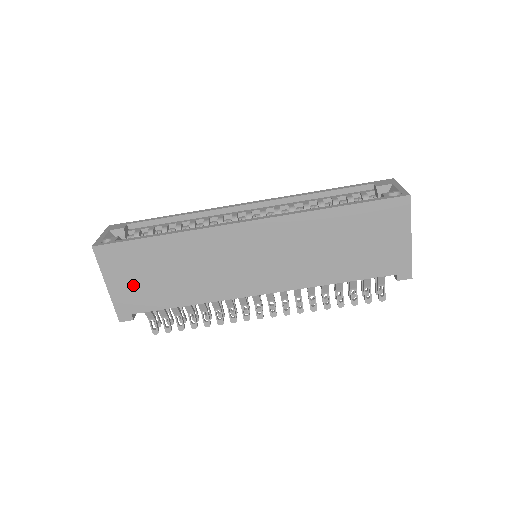
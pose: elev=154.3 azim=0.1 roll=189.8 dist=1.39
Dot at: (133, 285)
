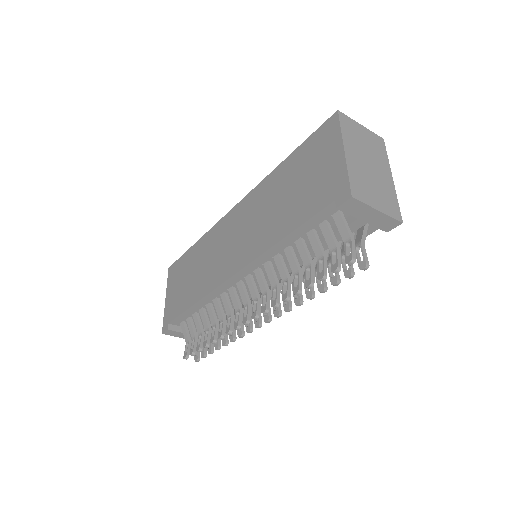
Dot at: (175, 294)
